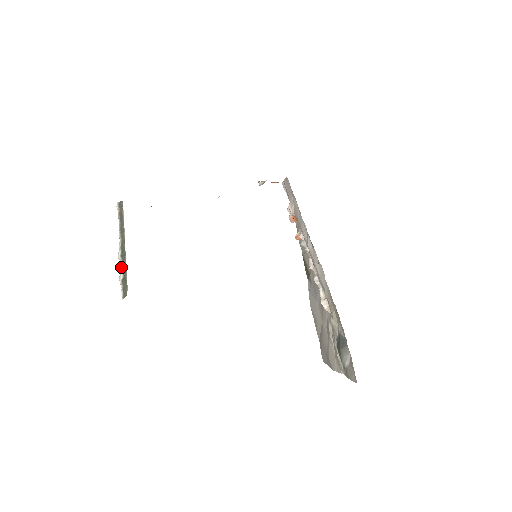
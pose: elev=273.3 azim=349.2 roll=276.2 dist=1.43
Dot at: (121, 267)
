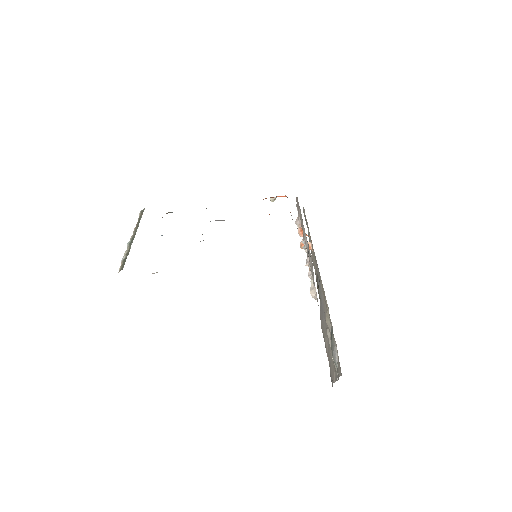
Dot at: (126, 251)
